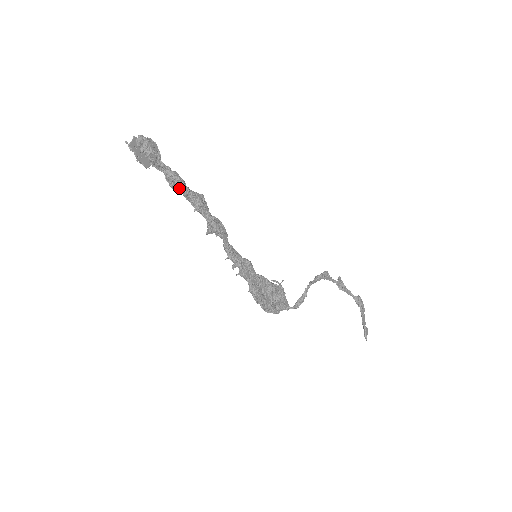
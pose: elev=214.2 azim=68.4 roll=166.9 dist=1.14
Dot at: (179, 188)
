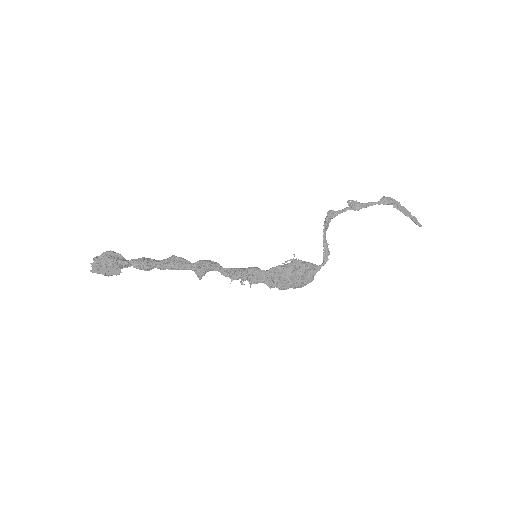
Dot at: (152, 268)
